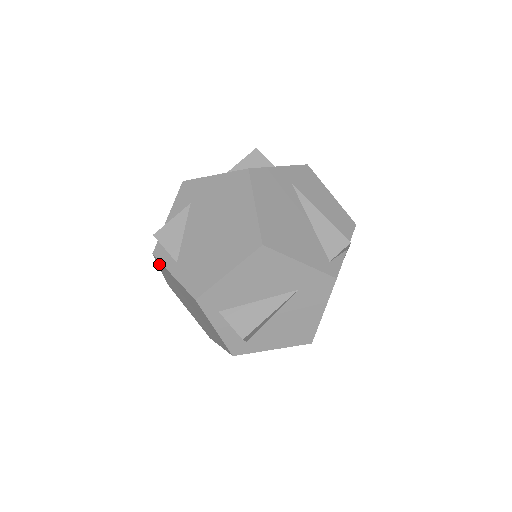
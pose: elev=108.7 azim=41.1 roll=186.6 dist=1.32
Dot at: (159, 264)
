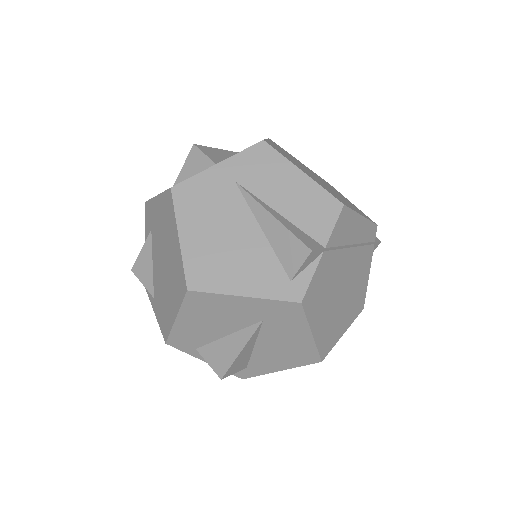
Dot at: occluded
